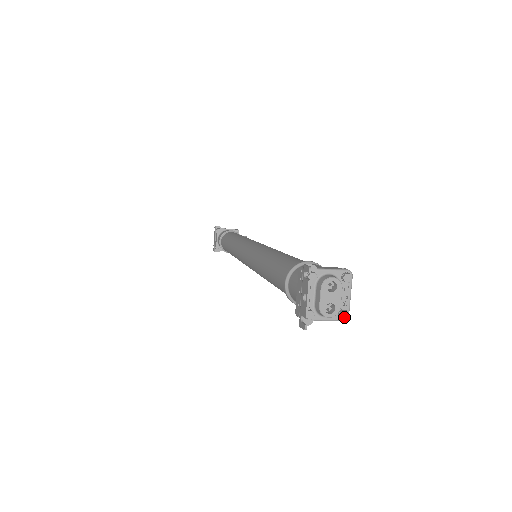
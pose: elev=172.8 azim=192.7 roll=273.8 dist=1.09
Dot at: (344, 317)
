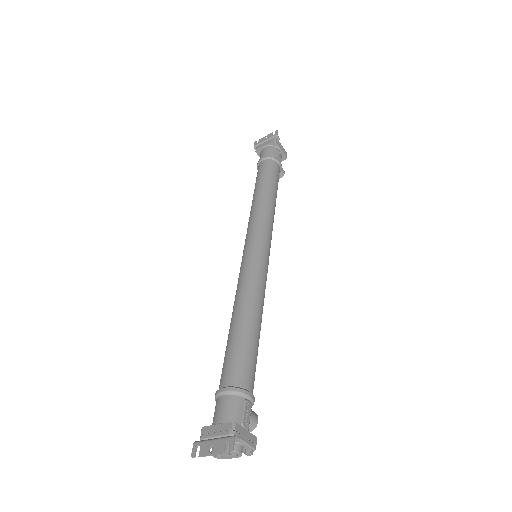
Dot at: occluded
